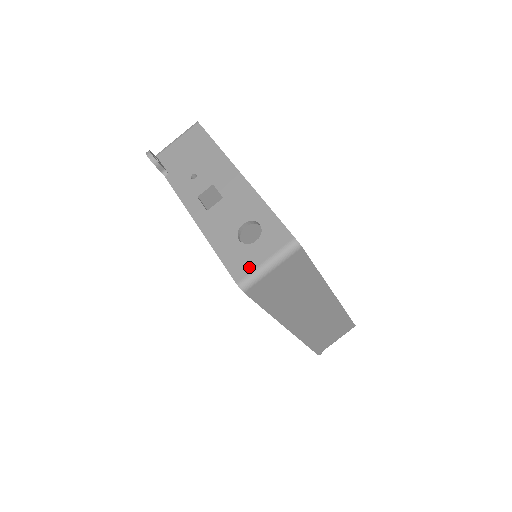
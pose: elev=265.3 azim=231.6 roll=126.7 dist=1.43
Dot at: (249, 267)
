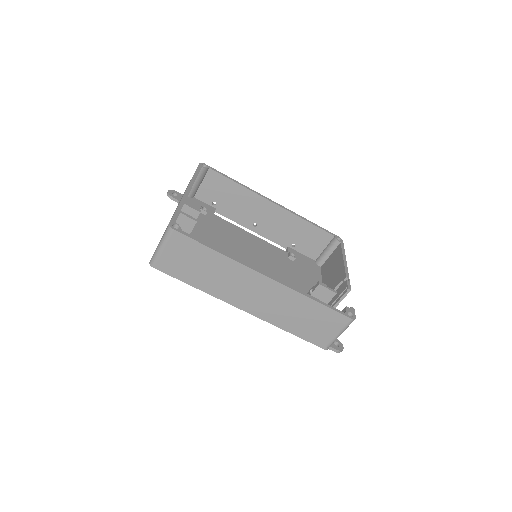
Dot at: occluded
